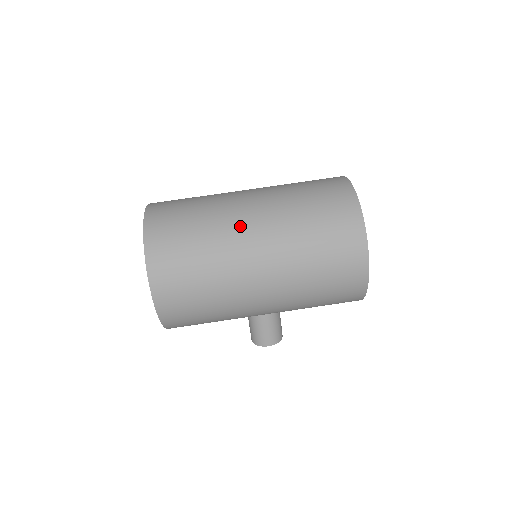
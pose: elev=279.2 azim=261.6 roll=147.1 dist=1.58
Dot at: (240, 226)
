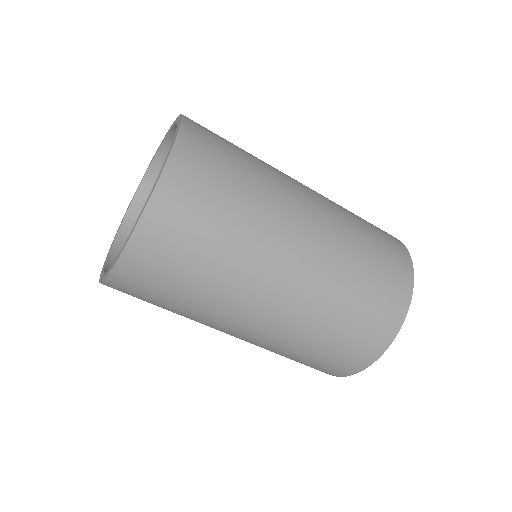
Dot at: (249, 307)
